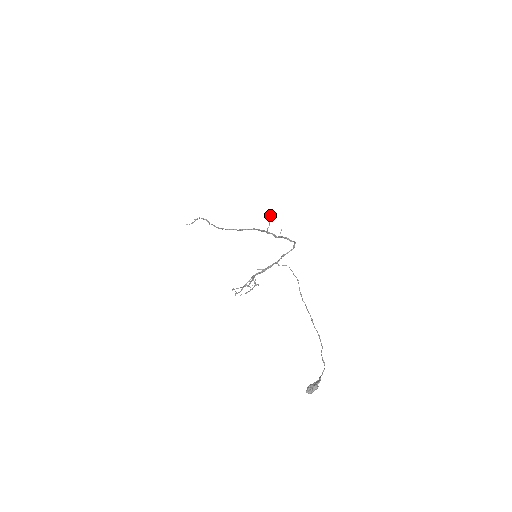
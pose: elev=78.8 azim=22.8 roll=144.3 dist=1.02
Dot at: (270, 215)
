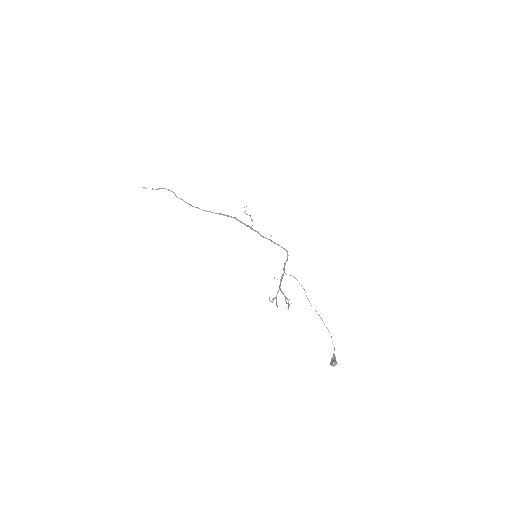
Dot at: occluded
